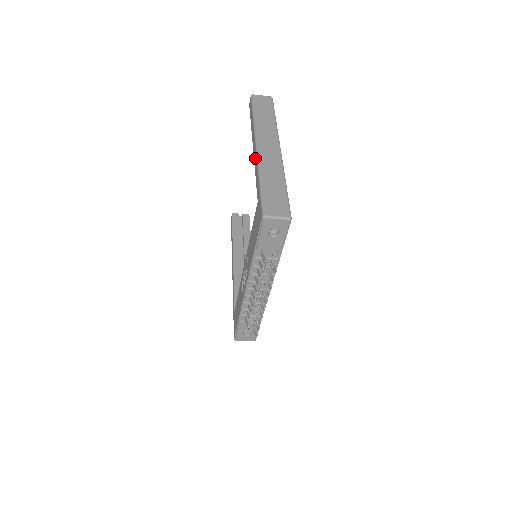
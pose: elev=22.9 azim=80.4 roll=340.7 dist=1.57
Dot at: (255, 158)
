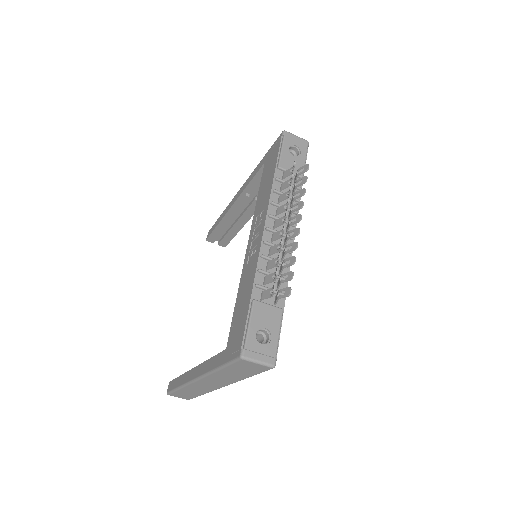
Dot at: (242, 188)
